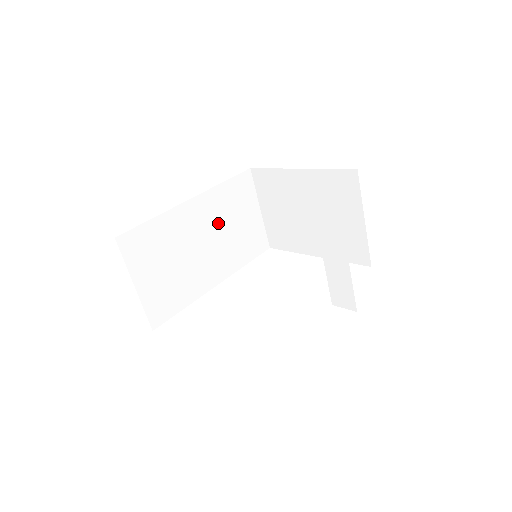
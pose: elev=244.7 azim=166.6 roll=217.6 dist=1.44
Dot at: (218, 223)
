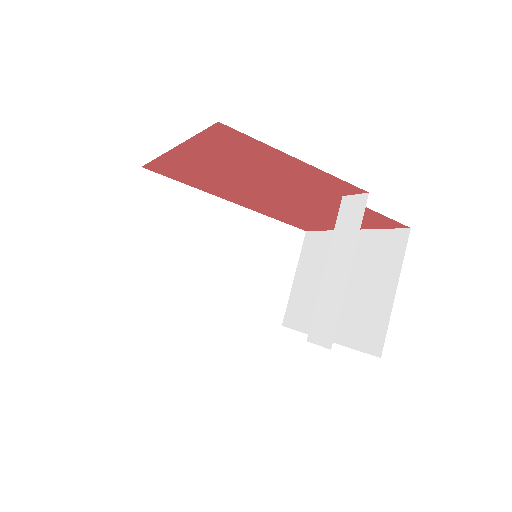
Dot at: (244, 248)
